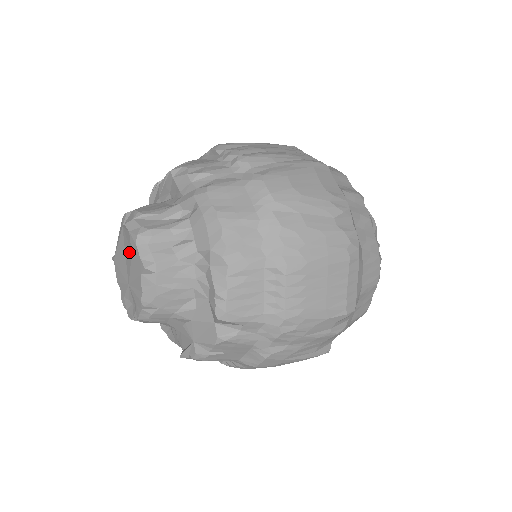
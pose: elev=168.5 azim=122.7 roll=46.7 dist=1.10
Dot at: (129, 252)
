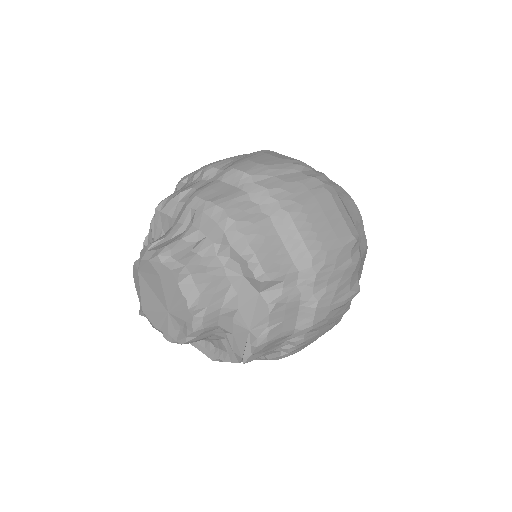
Dot at: (156, 280)
